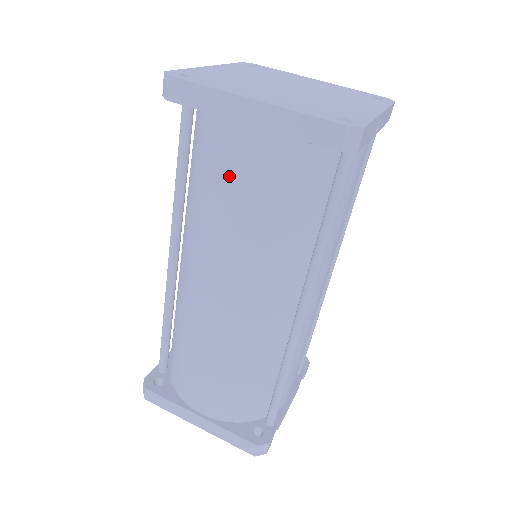
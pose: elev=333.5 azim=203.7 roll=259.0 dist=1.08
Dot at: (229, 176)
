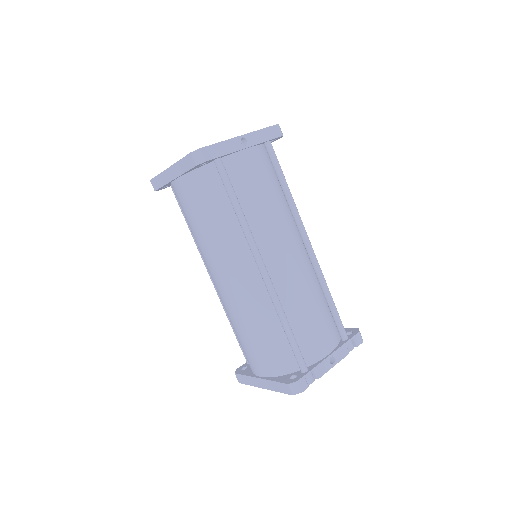
Dot at: (185, 209)
